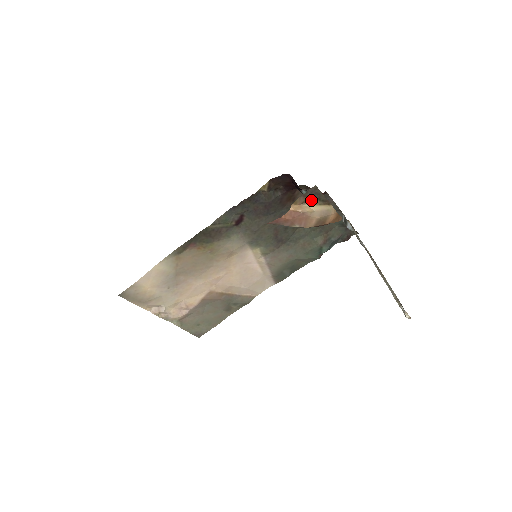
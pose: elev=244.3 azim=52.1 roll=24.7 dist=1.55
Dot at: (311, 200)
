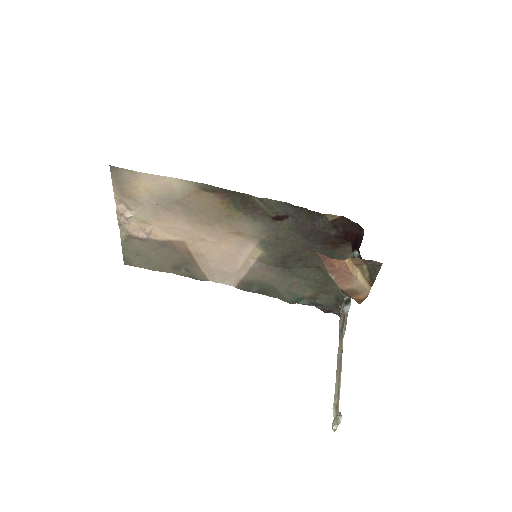
Dot at: (364, 269)
